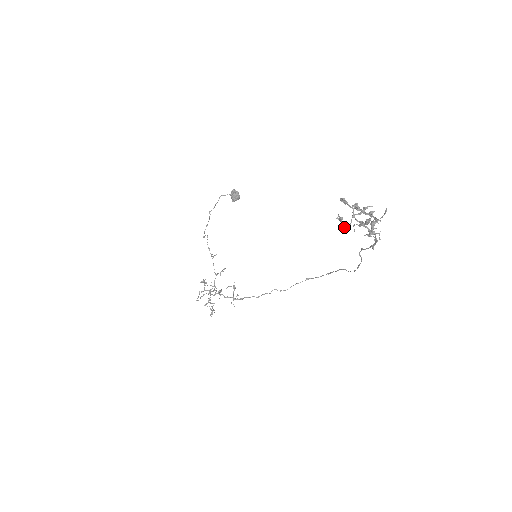
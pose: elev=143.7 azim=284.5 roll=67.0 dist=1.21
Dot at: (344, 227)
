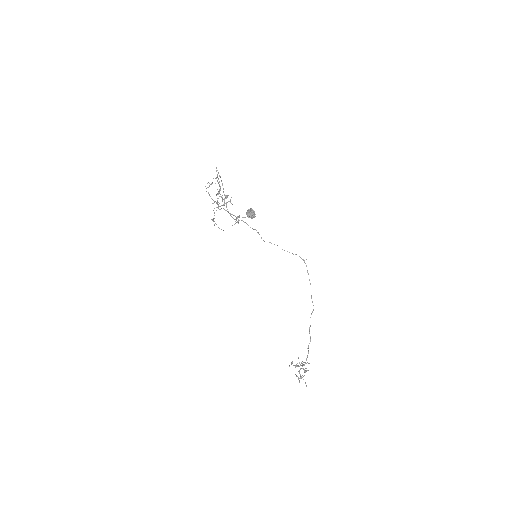
Dot at: occluded
